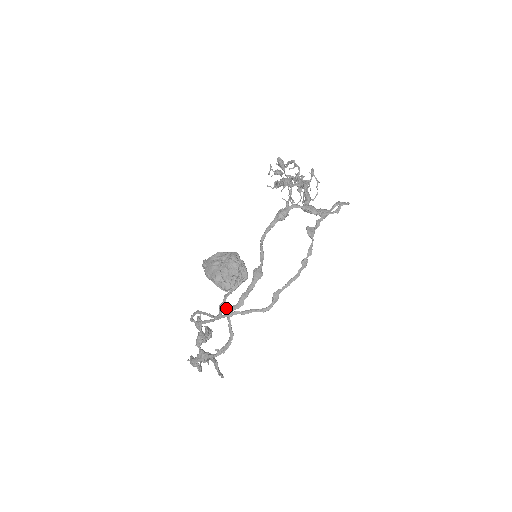
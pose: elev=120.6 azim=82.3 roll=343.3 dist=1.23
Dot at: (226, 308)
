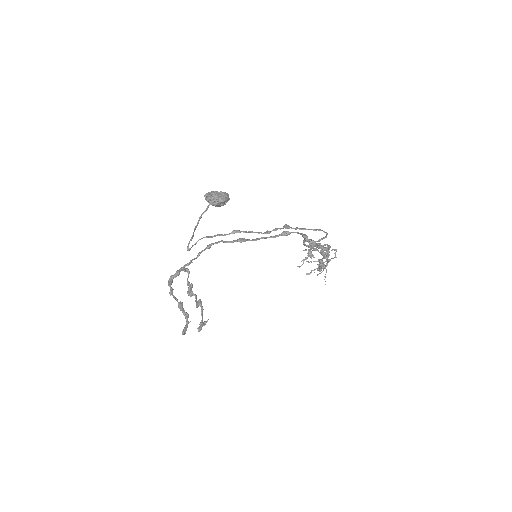
Dot at: (209, 245)
